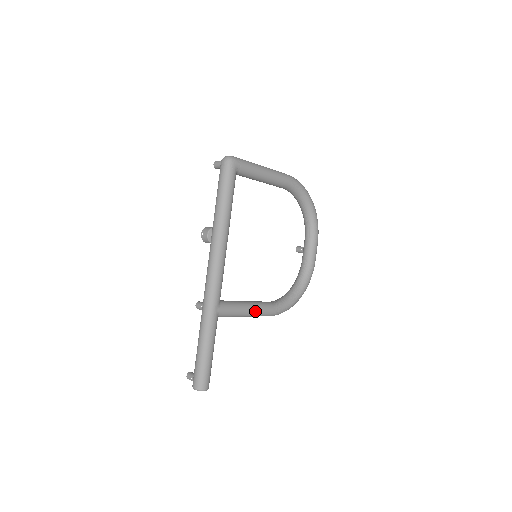
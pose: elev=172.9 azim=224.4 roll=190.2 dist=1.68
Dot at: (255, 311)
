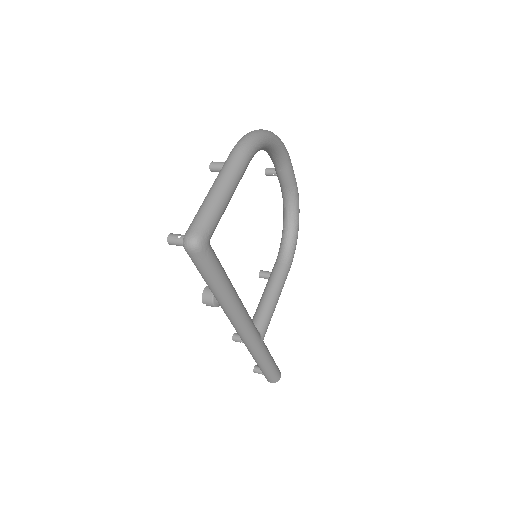
Dot at: (280, 293)
